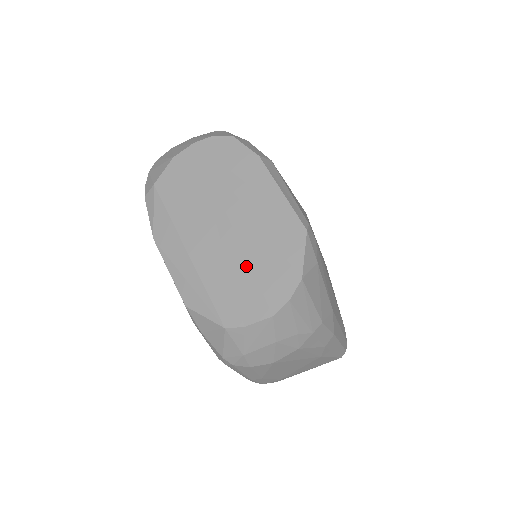
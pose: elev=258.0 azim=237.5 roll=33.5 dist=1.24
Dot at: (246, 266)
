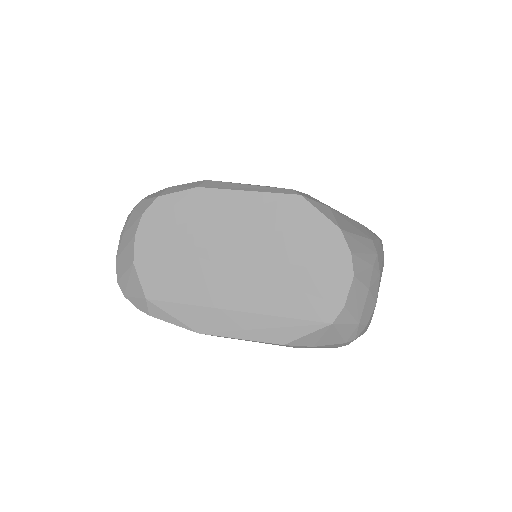
Dot at: (292, 268)
